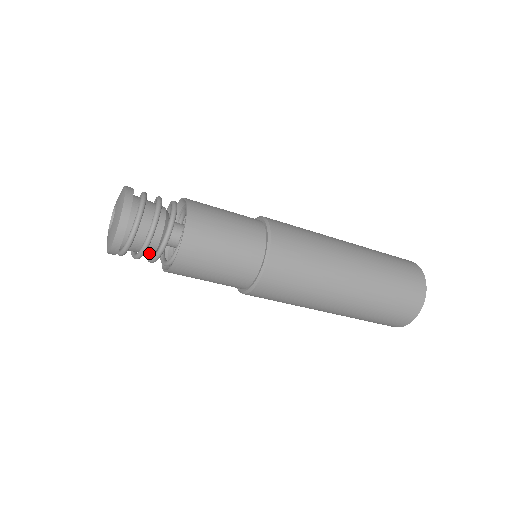
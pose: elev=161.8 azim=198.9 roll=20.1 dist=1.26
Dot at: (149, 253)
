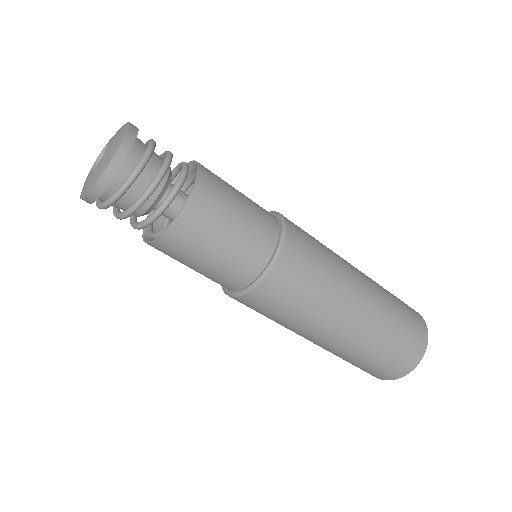
Dot at: occluded
